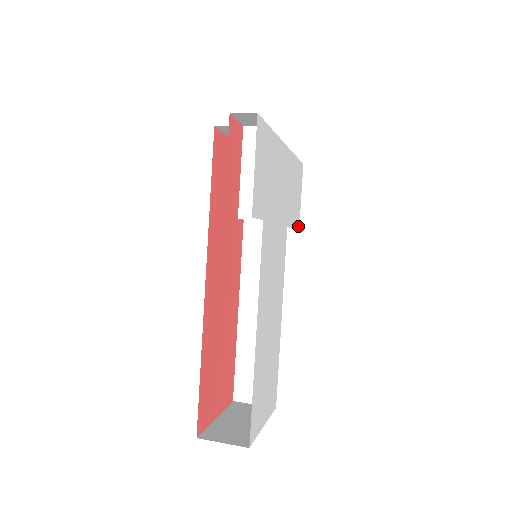
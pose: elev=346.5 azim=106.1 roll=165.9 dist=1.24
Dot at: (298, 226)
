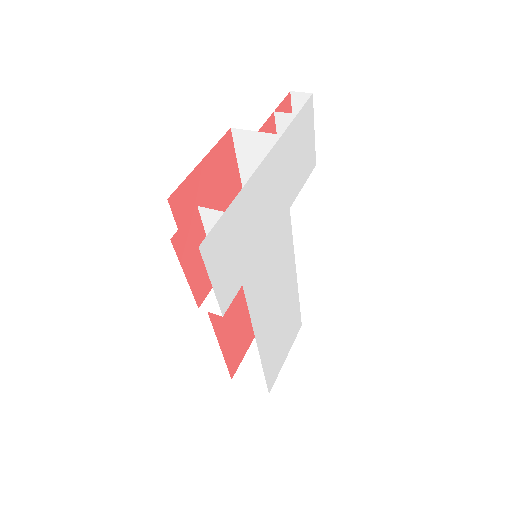
Dot at: (313, 165)
